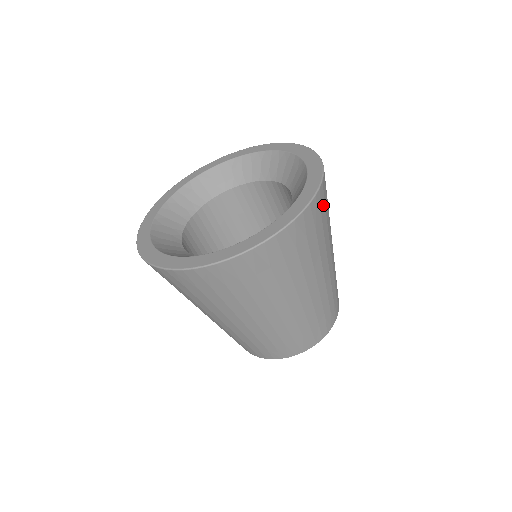
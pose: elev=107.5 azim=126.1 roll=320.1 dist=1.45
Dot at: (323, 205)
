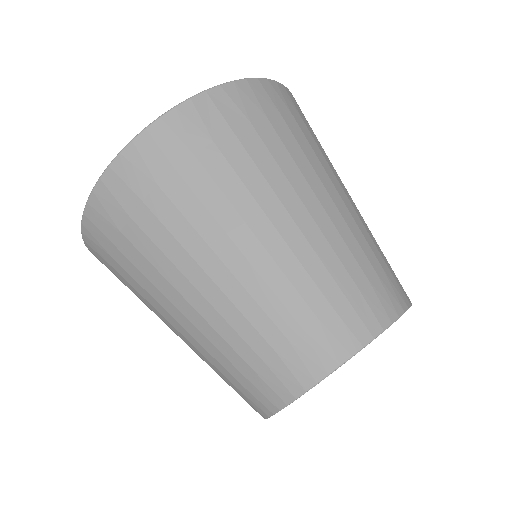
Dot at: (293, 108)
